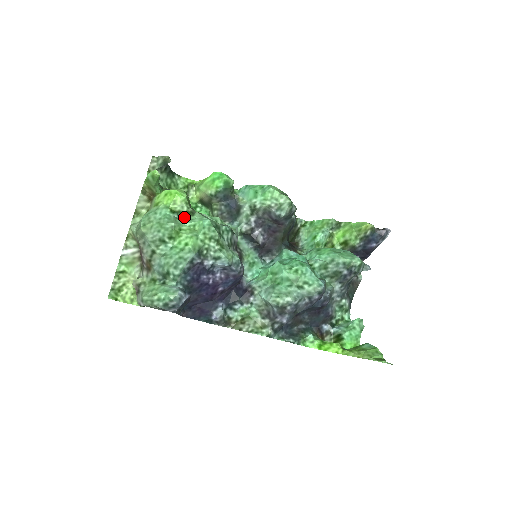
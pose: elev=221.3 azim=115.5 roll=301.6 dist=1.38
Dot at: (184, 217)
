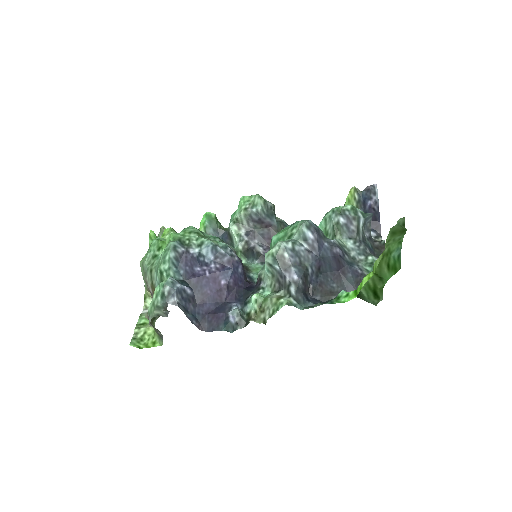
Dot at: occluded
